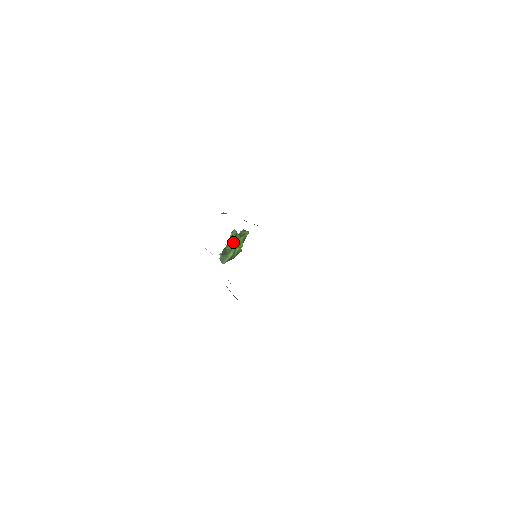
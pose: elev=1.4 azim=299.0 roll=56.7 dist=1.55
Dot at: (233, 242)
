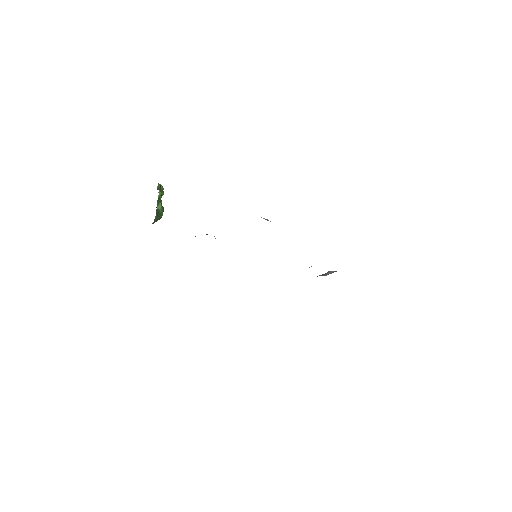
Dot at: (161, 200)
